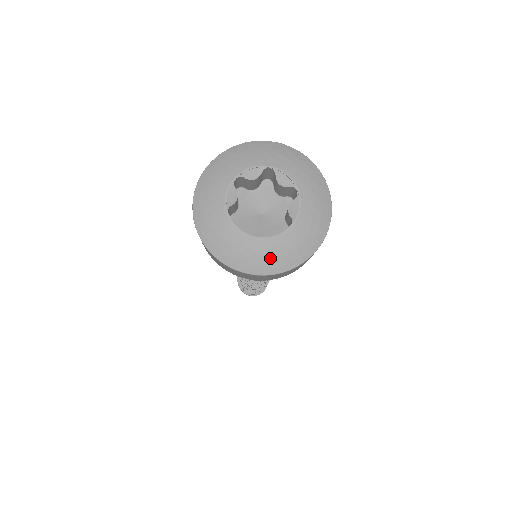
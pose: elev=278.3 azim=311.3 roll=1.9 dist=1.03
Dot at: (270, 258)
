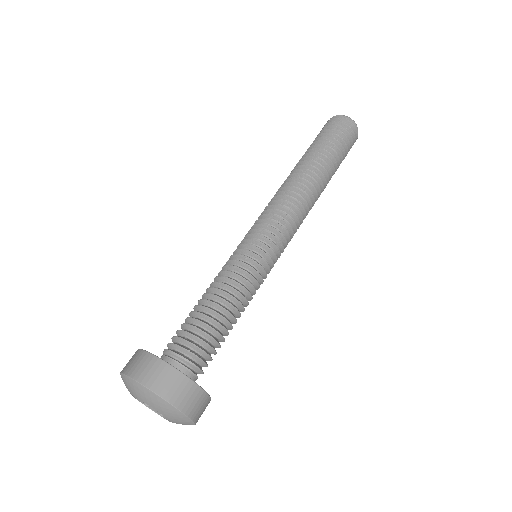
Dot at: occluded
